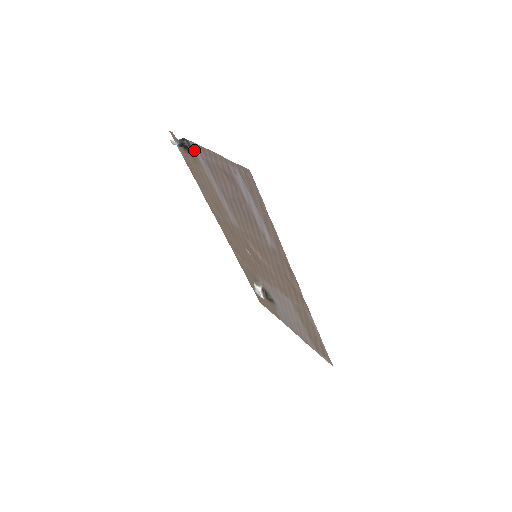
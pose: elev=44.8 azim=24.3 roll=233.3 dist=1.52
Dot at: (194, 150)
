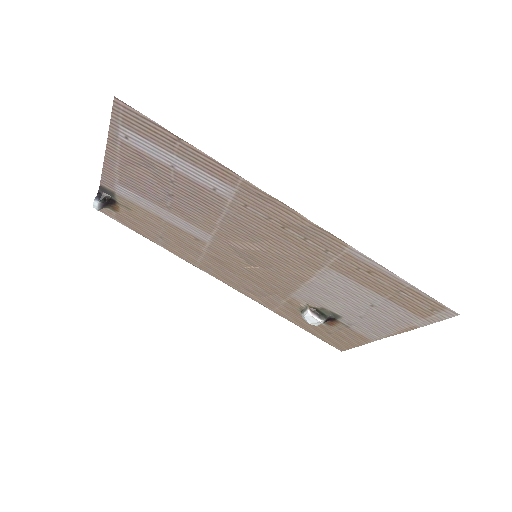
Dot at: (111, 189)
